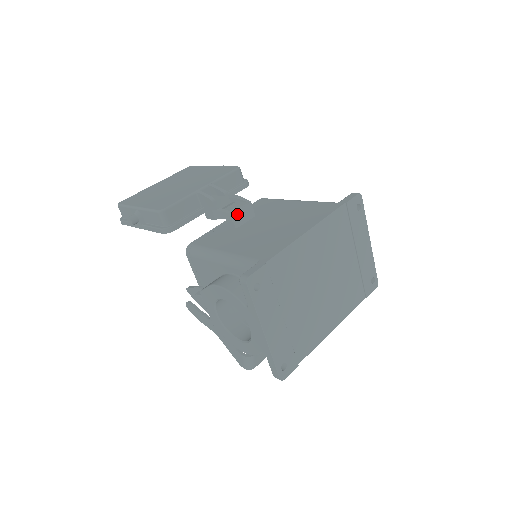
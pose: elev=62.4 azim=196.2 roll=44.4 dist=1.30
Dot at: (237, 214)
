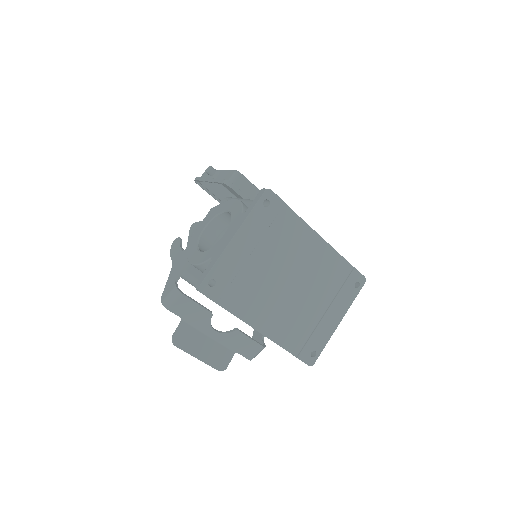
Dot at: occluded
